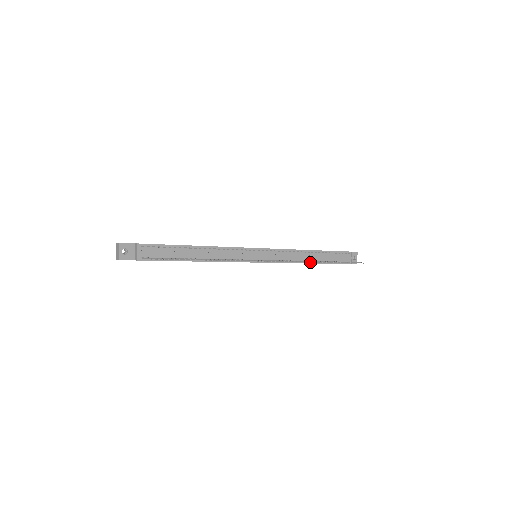
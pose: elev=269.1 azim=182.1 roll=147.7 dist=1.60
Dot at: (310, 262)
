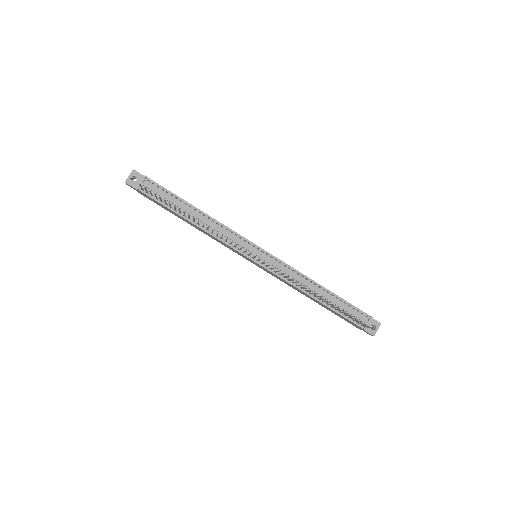
Dot at: (312, 295)
